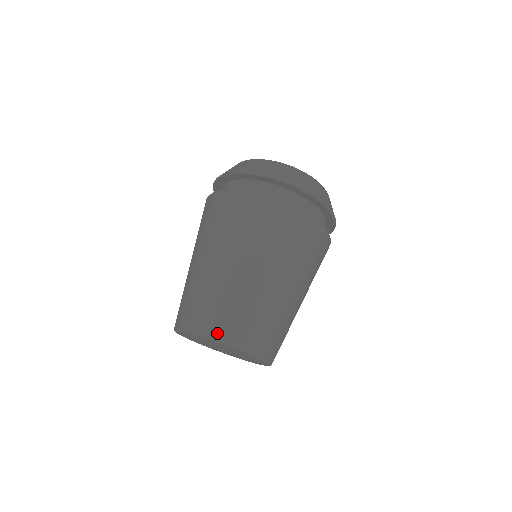
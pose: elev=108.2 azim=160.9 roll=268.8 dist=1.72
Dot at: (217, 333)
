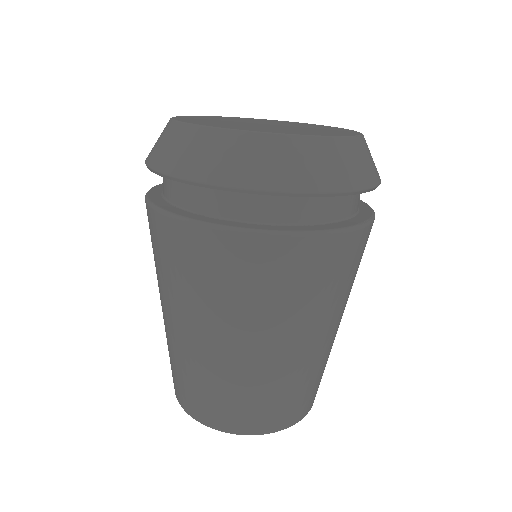
Dot at: (192, 411)
